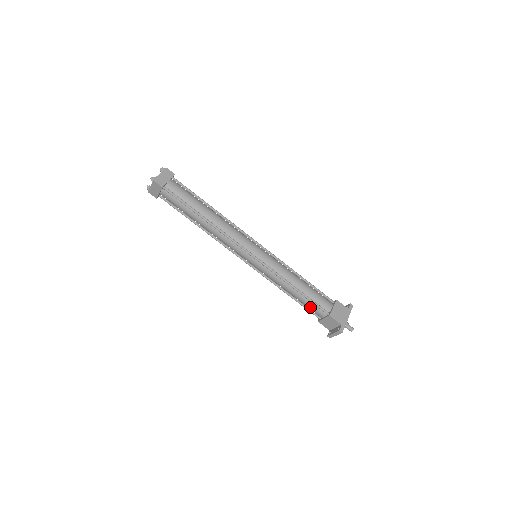
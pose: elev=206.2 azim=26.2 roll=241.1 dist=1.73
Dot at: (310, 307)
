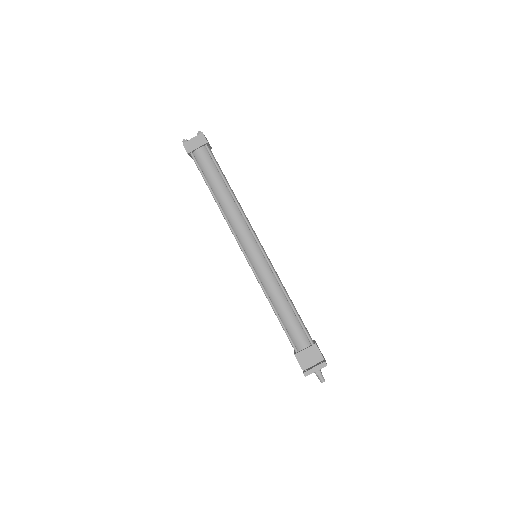
Dot at: (295, 330)
